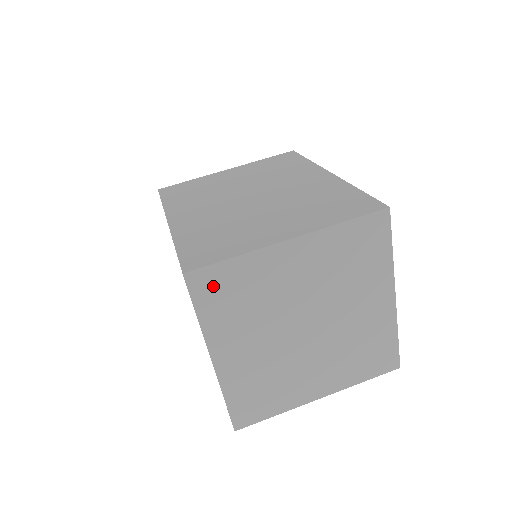
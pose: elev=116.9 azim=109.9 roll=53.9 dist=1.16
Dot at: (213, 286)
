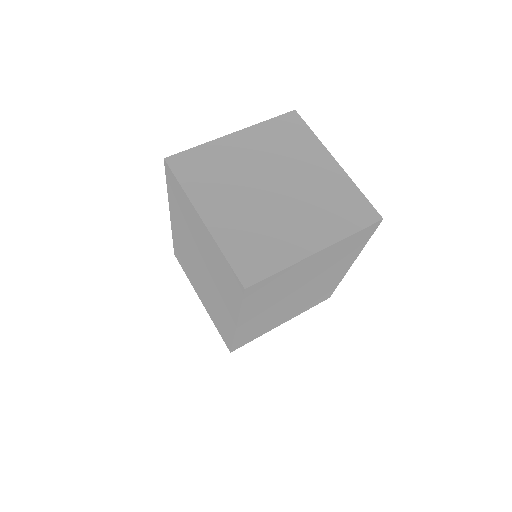
Dot at: (187, 165)
